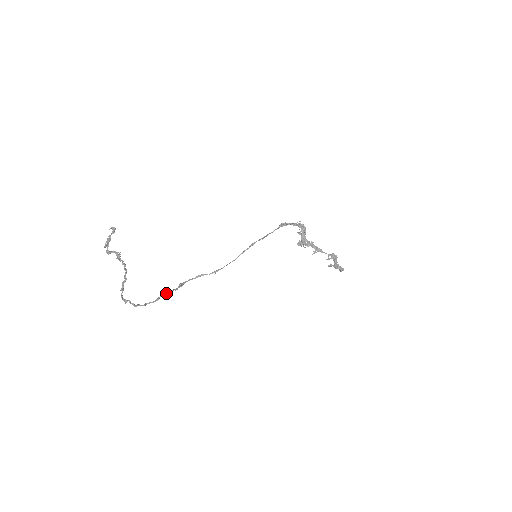
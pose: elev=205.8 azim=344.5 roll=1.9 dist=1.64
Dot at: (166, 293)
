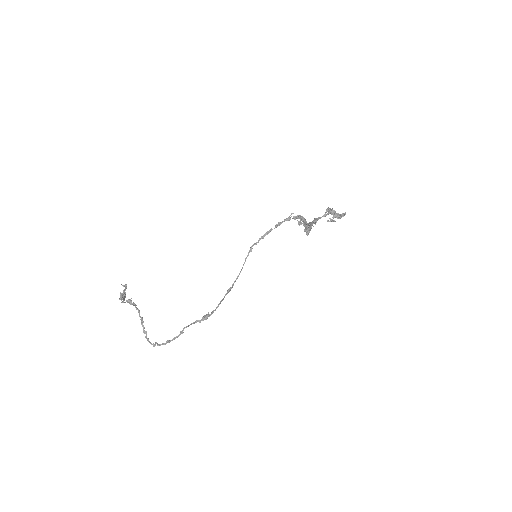
Dot at: (188, 326)
